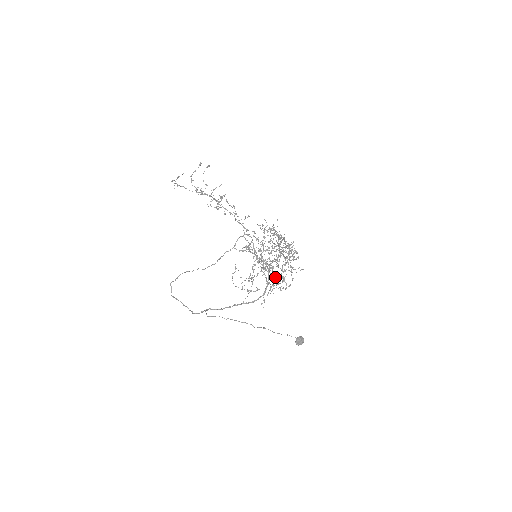
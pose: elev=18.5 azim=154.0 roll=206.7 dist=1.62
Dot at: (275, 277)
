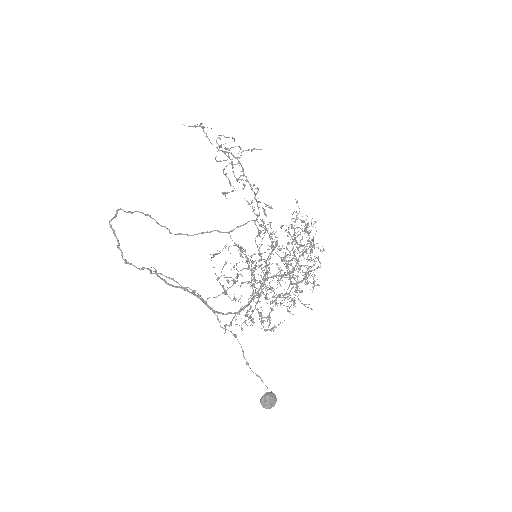
Dot at: occluded
